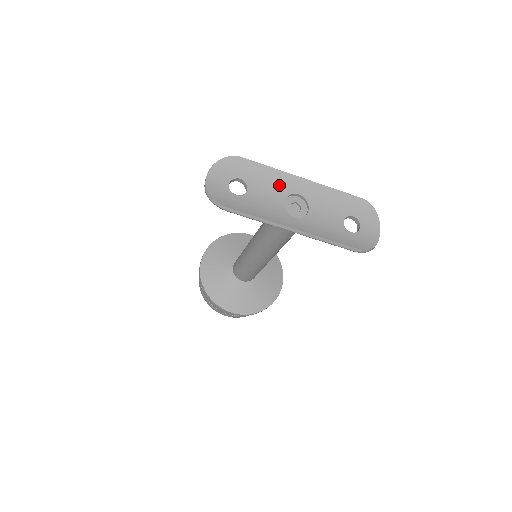
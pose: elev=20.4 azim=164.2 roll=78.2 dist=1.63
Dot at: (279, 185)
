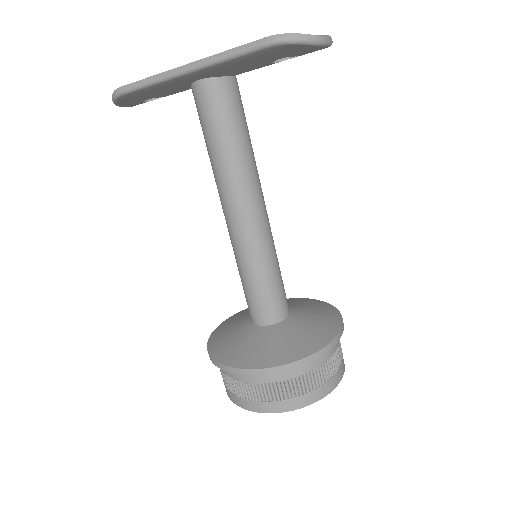
Dot at: occluded
